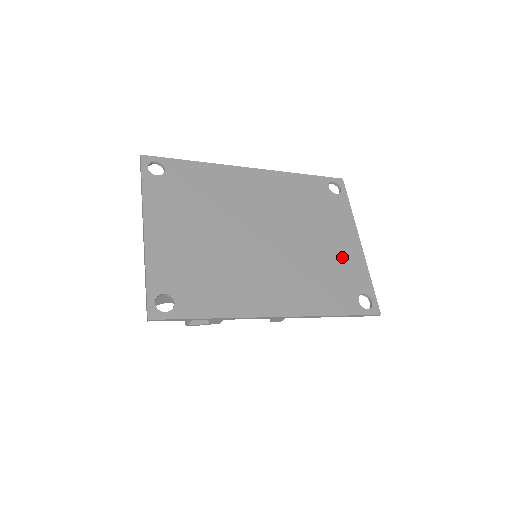
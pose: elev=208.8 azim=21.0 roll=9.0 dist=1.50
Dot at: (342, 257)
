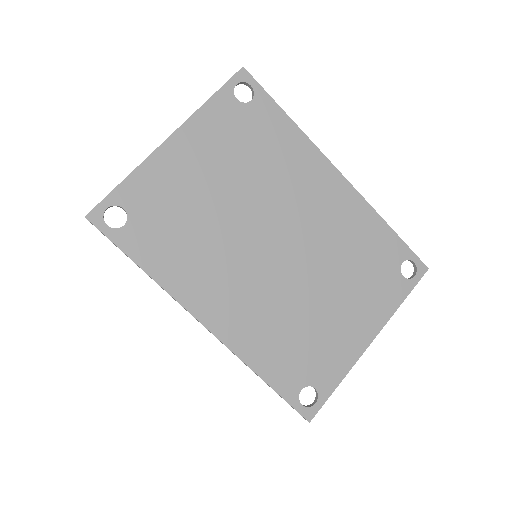
Dot at: (334, 337)
